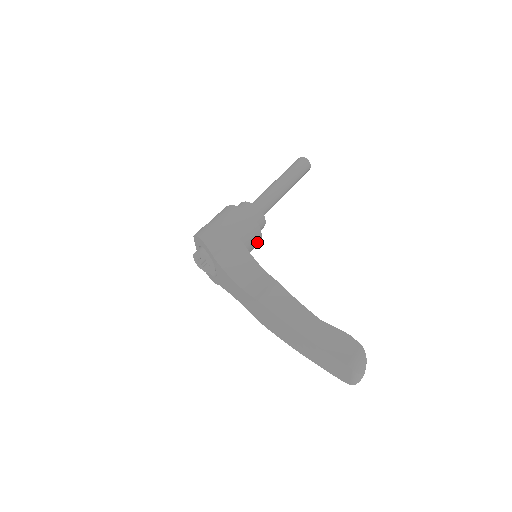
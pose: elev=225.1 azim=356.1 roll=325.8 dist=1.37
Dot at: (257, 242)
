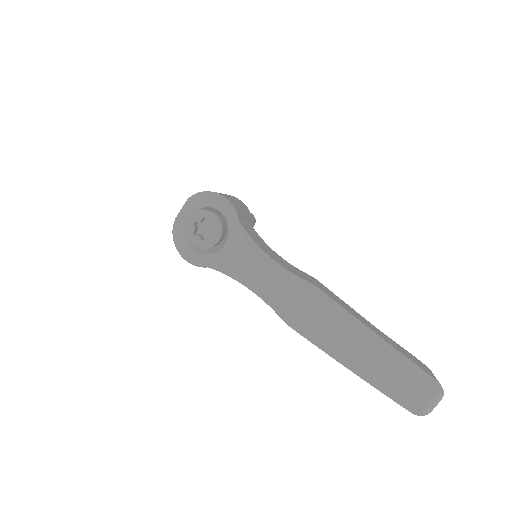
Dot at: occluded
